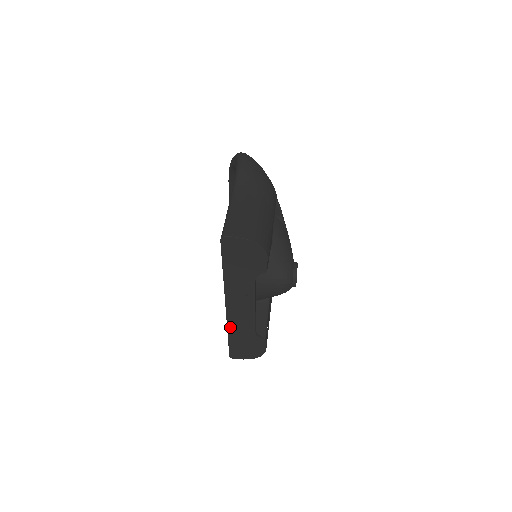
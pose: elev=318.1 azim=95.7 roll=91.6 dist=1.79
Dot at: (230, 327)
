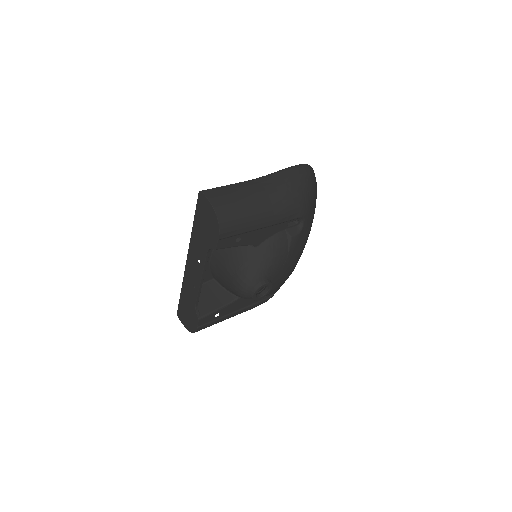
Dot at: (184, 284)
